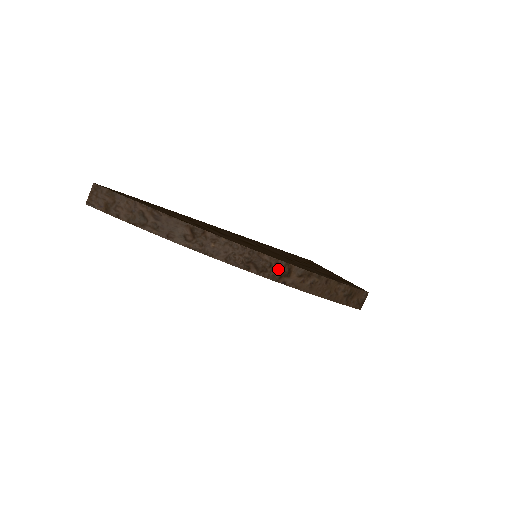
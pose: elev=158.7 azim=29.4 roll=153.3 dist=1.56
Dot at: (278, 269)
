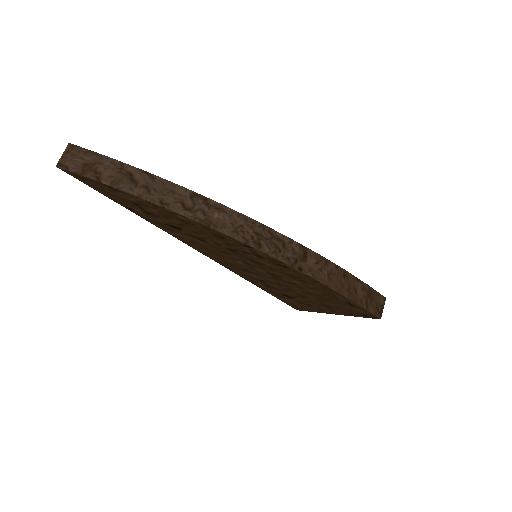
Dot at: (292, 251)
